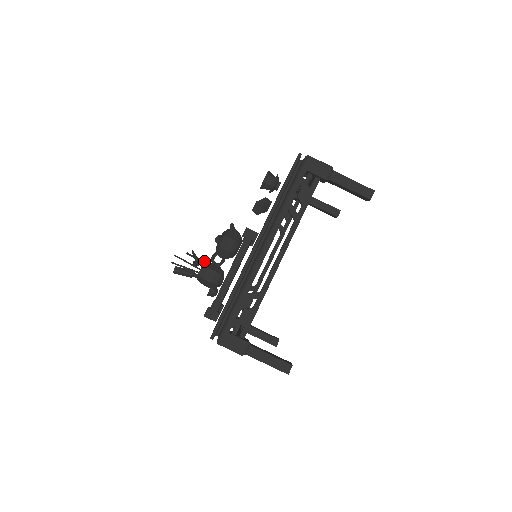
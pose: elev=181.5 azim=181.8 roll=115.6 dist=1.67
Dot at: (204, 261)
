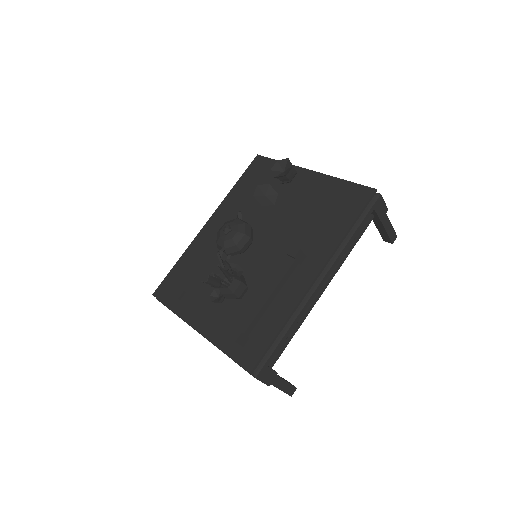
Dot at: (241, 273)
